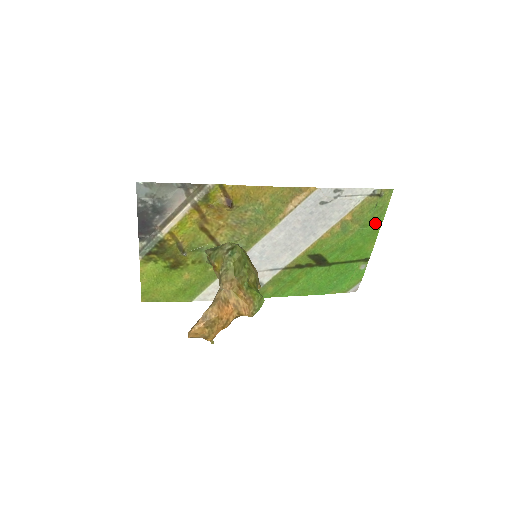
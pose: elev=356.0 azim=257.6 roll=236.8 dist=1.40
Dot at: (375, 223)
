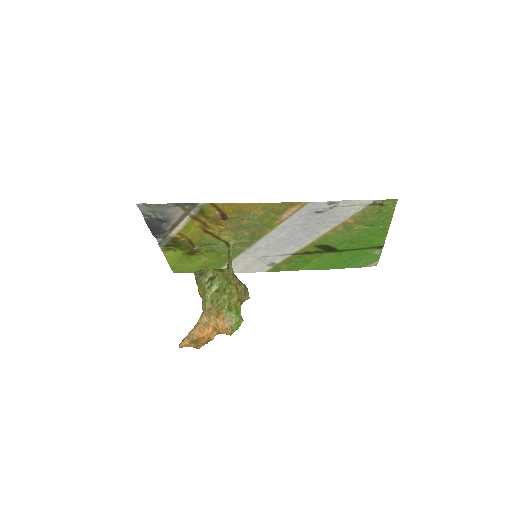
Dot at: (382, 223)
